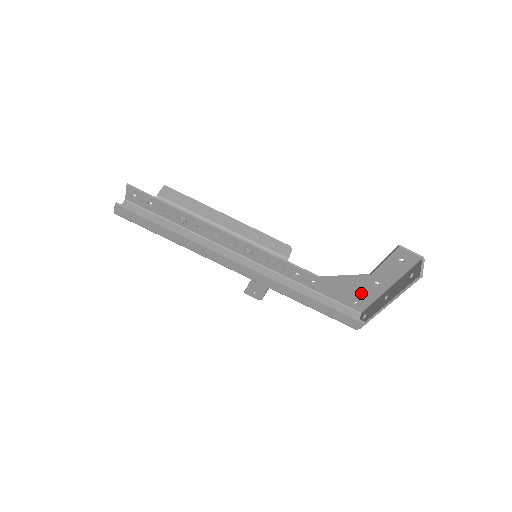
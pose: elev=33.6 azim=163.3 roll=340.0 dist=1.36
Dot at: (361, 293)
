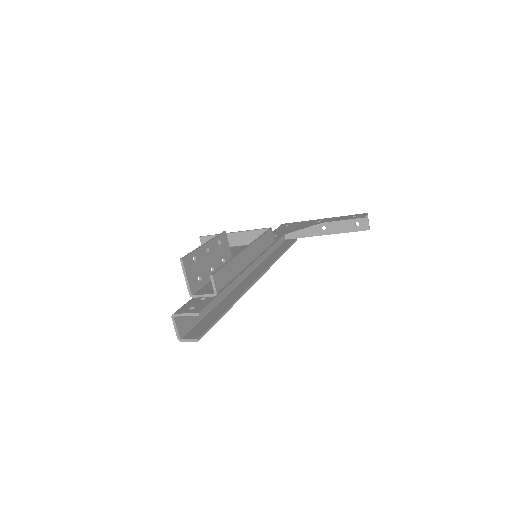
Dot at: occluded
